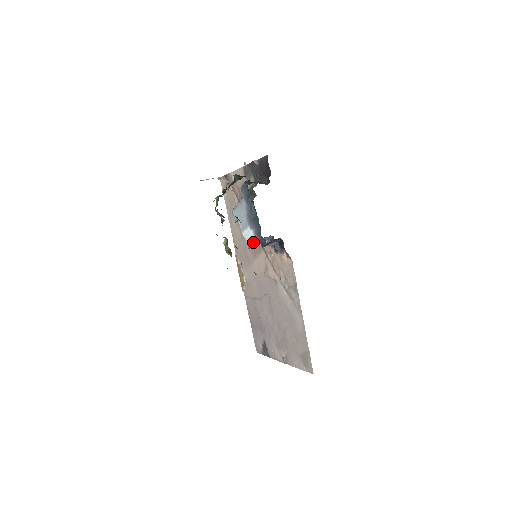
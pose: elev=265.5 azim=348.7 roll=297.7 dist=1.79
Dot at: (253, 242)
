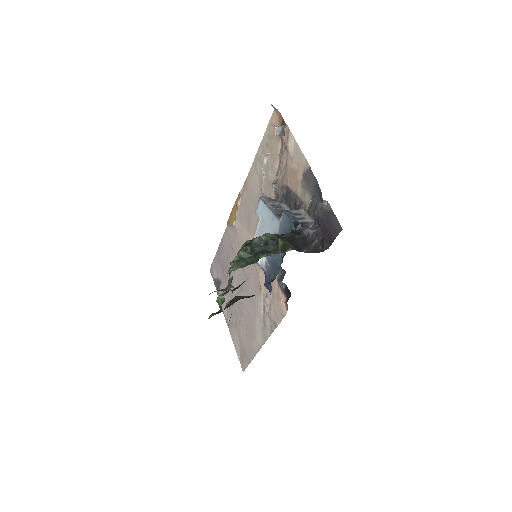
Dot at: (259, 263)
